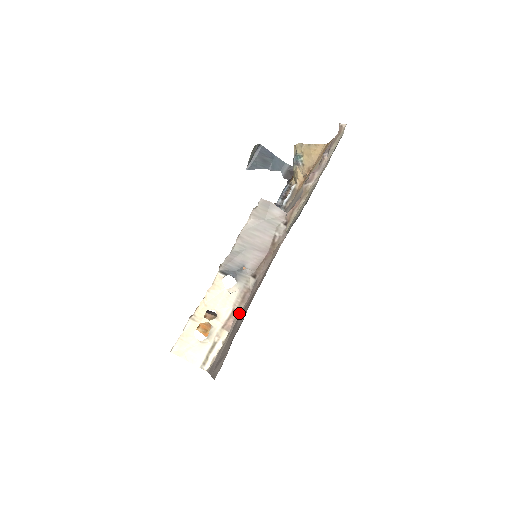
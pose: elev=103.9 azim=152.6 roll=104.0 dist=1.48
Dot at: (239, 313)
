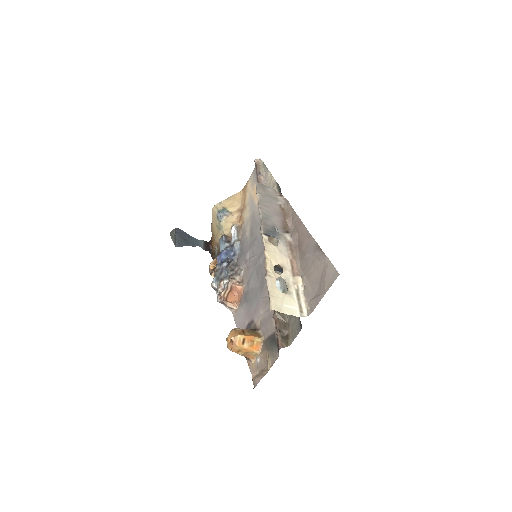
Dot at: (297, 259)
